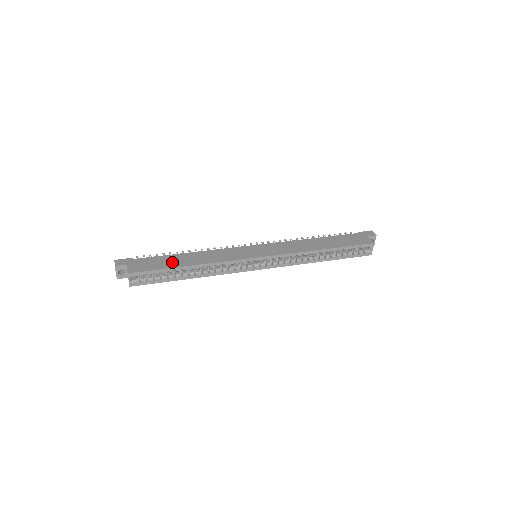
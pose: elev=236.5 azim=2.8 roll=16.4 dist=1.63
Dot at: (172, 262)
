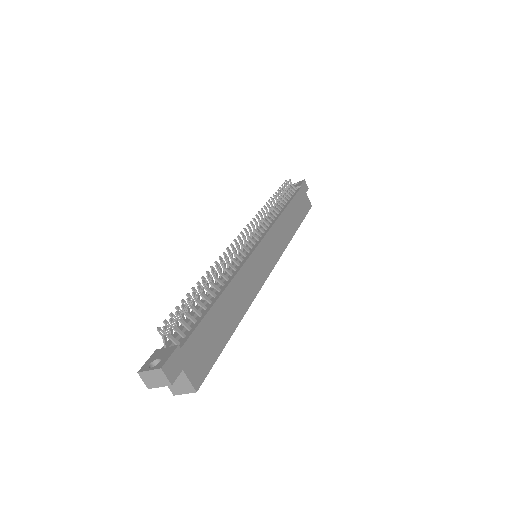
Dot at: (222, 328)
